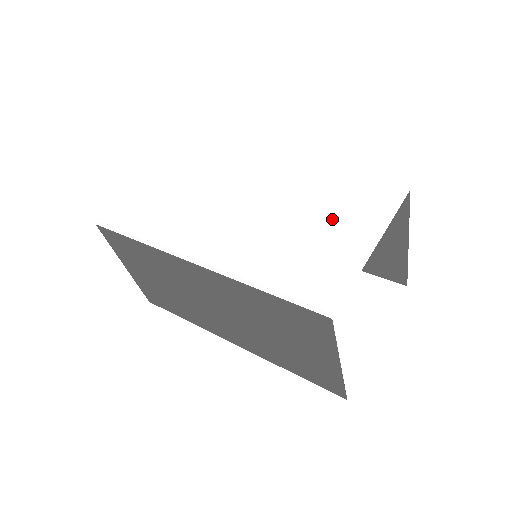
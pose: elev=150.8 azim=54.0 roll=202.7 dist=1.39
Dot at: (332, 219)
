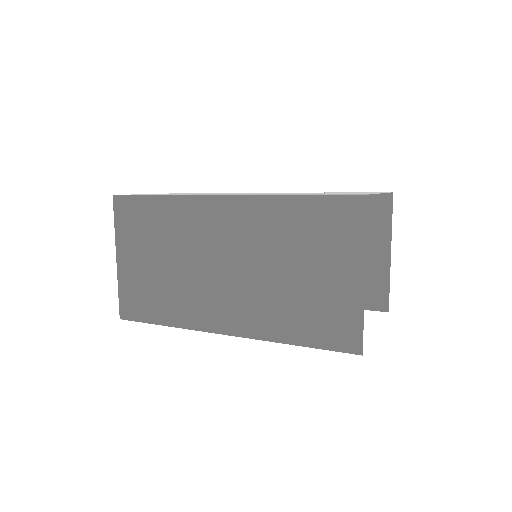
Dot at: occluded
